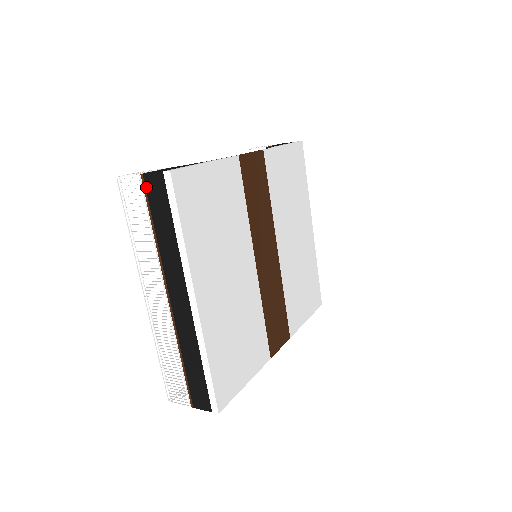
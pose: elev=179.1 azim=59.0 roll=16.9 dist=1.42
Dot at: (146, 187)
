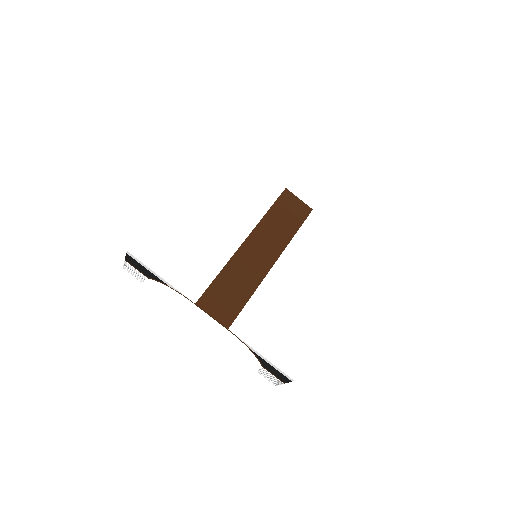
Dot at: occluded
